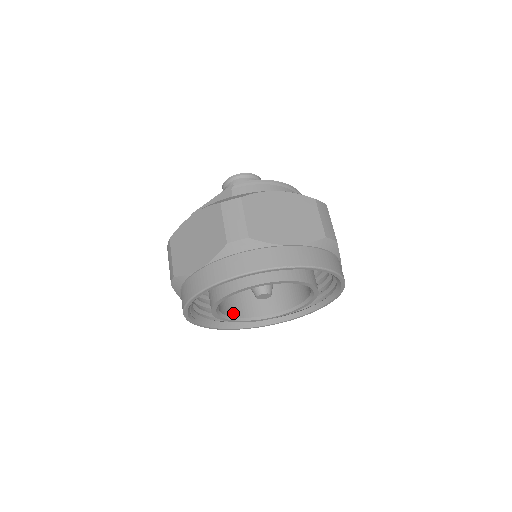
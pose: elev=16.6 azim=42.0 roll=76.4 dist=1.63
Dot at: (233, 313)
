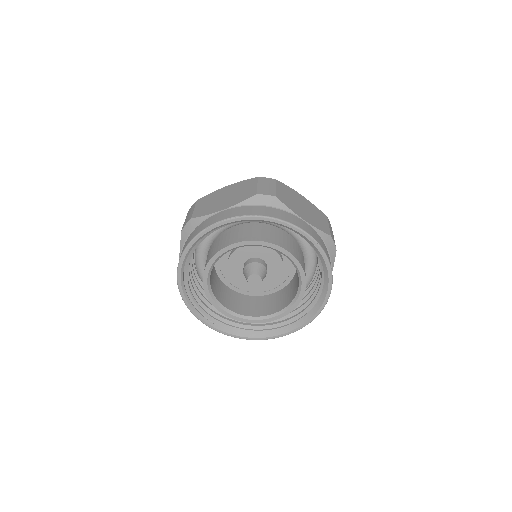
Dot at: (251, 314)
